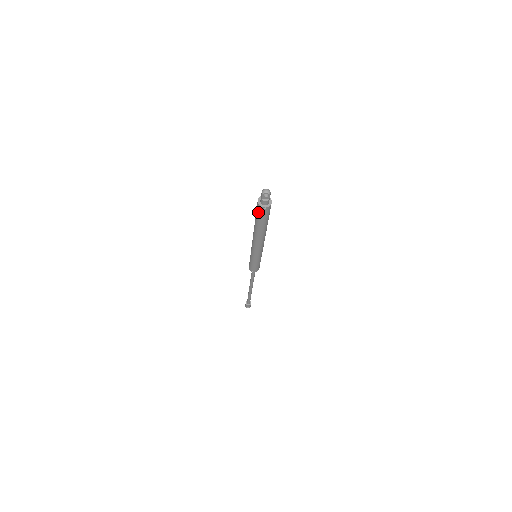
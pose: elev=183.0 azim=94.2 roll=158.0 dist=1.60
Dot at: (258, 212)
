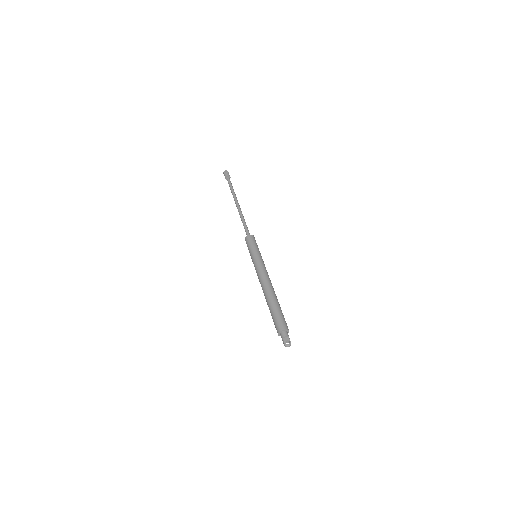
Dot at: occluded
